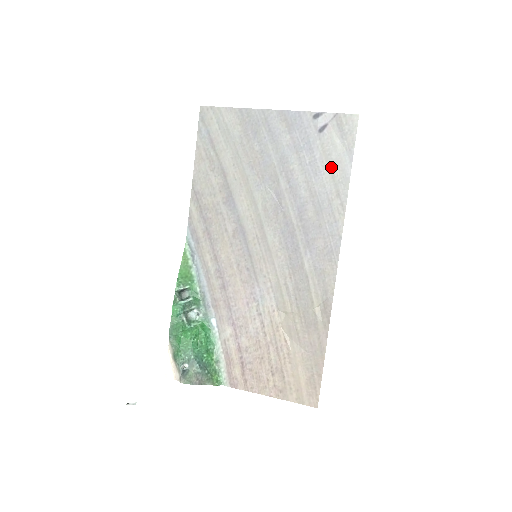
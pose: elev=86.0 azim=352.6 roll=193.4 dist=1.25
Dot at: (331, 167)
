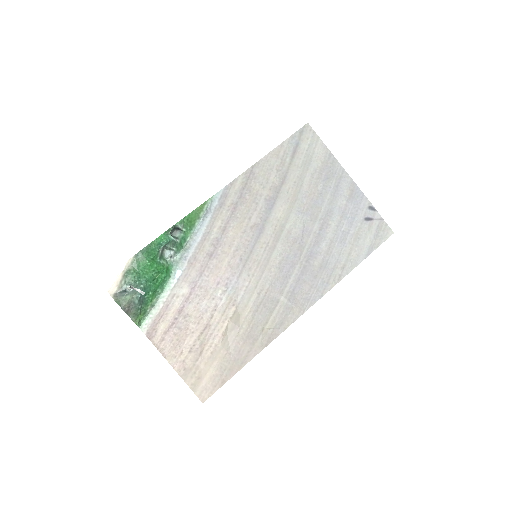
Dot at: (353, 247)
